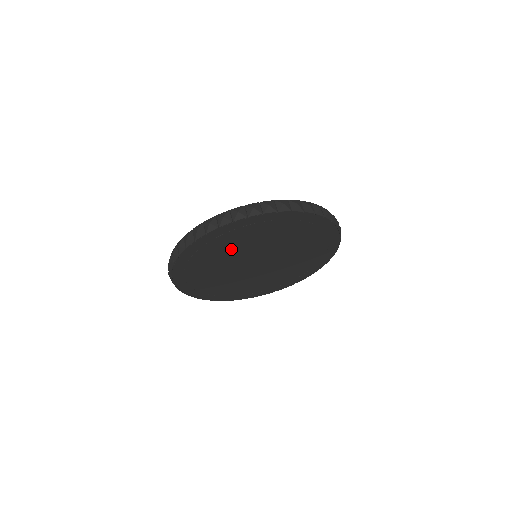
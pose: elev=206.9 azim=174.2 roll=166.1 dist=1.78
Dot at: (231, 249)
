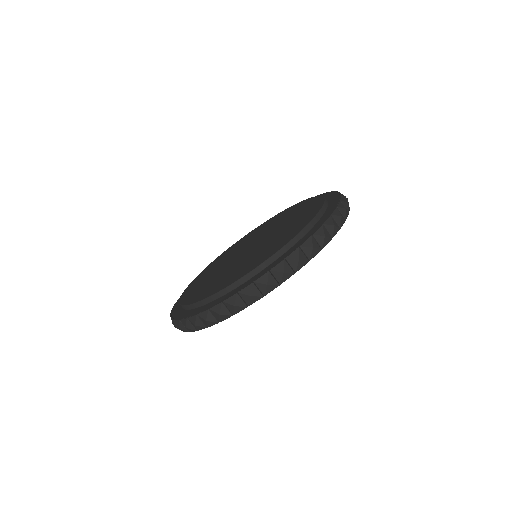
Dot at: occluded
